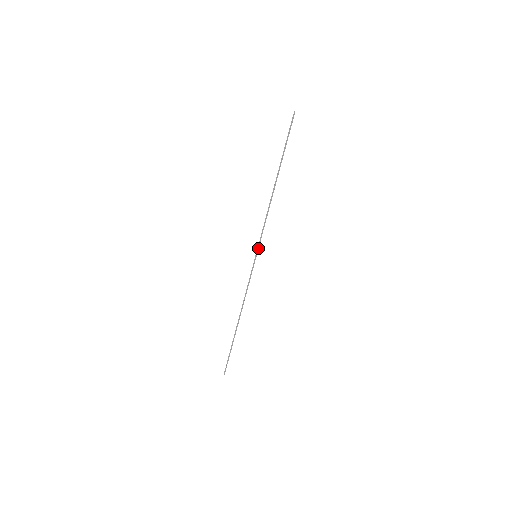
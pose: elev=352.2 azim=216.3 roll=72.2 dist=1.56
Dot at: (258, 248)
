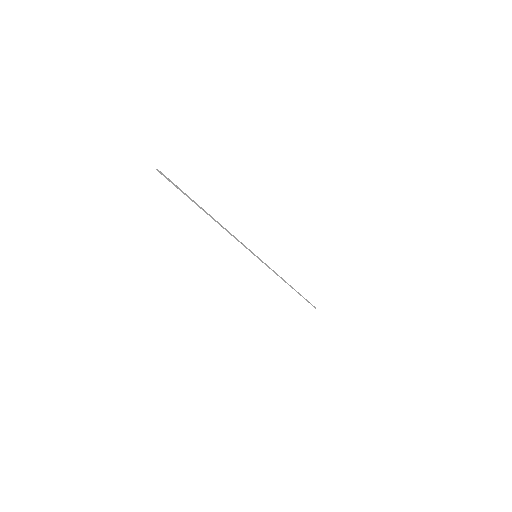
Dot at: (251, 252)
